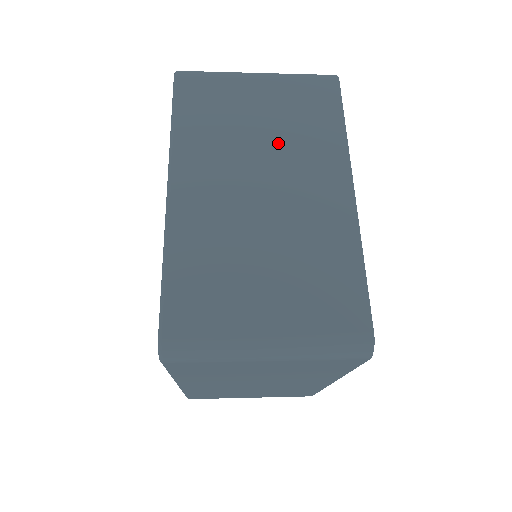
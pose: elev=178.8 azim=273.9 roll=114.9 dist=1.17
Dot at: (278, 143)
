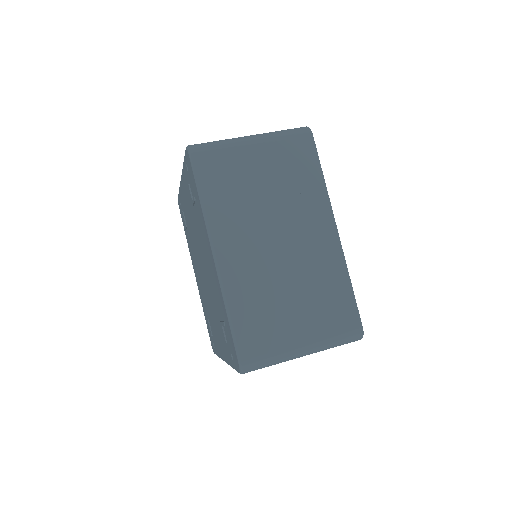
Dot at: (281, 202)
